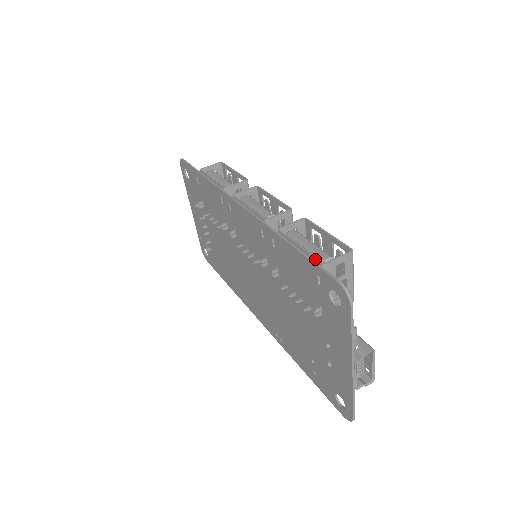
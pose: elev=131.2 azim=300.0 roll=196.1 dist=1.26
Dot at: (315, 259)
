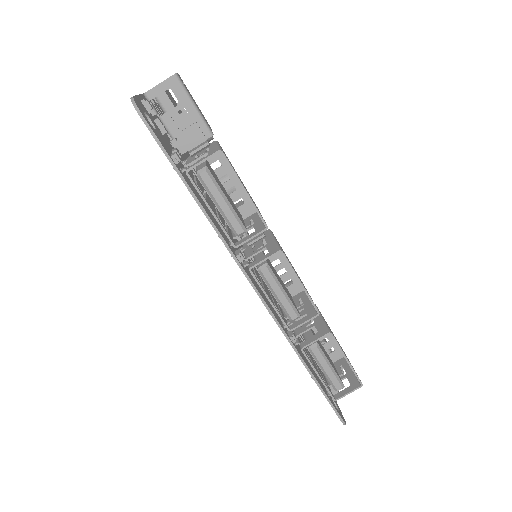
Dot at: (330, 395)
